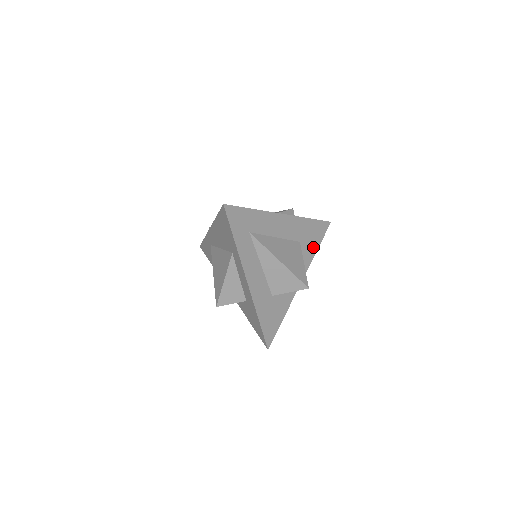
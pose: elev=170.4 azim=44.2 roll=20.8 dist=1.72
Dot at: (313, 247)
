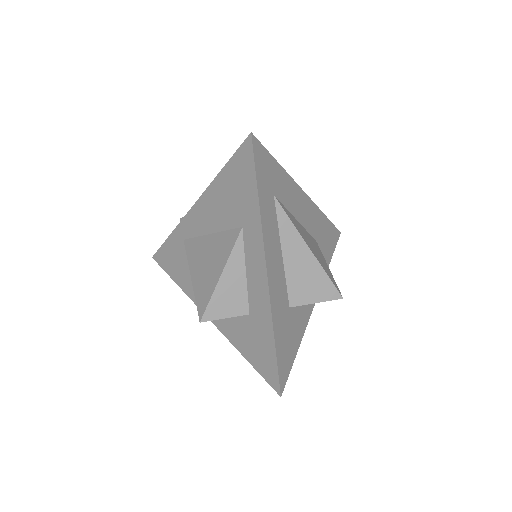
Dot at: (326, 257)
